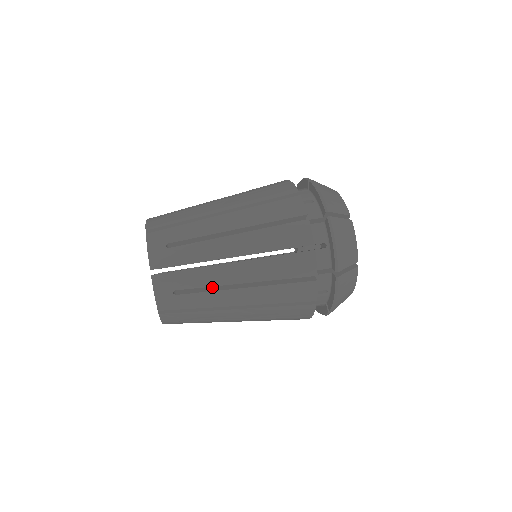
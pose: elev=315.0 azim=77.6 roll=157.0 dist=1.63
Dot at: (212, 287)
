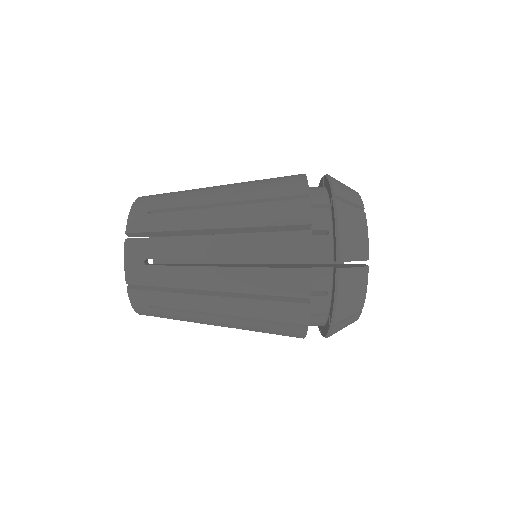
Dot at: occluded
